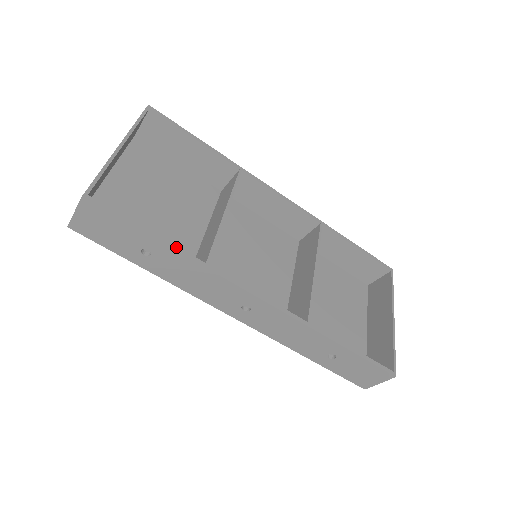
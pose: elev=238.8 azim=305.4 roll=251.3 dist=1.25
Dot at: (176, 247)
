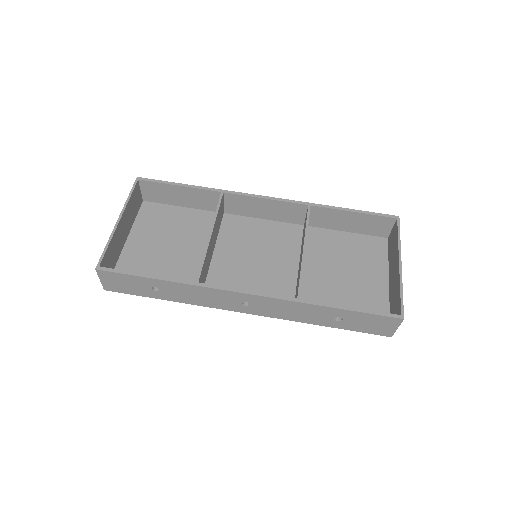
Dot at: (169, 279)
